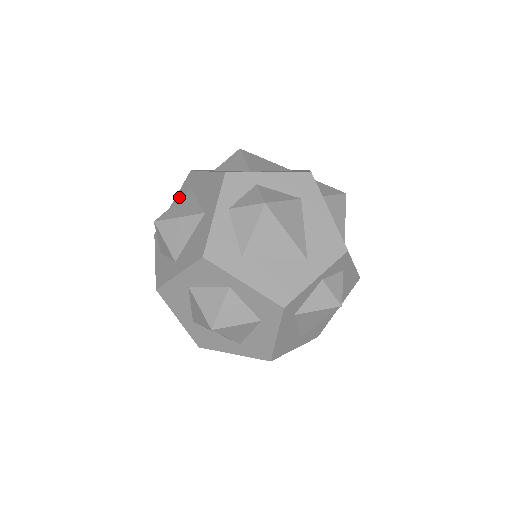
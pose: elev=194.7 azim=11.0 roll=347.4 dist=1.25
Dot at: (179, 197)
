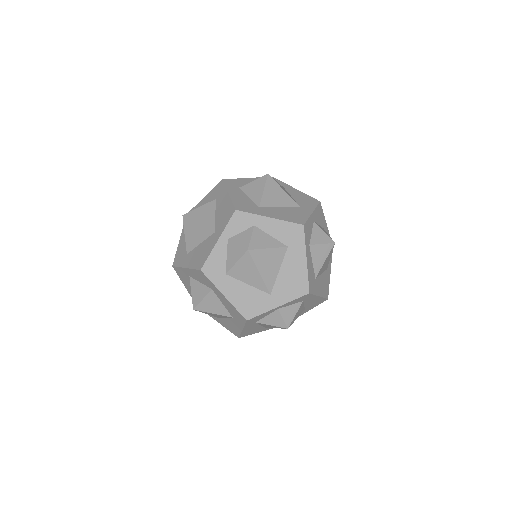
Dot at: occluded
